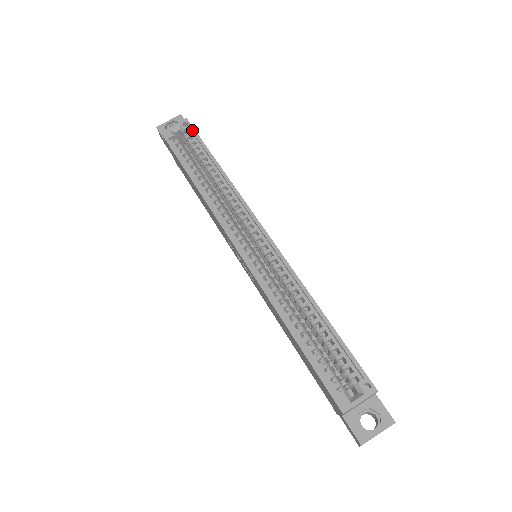
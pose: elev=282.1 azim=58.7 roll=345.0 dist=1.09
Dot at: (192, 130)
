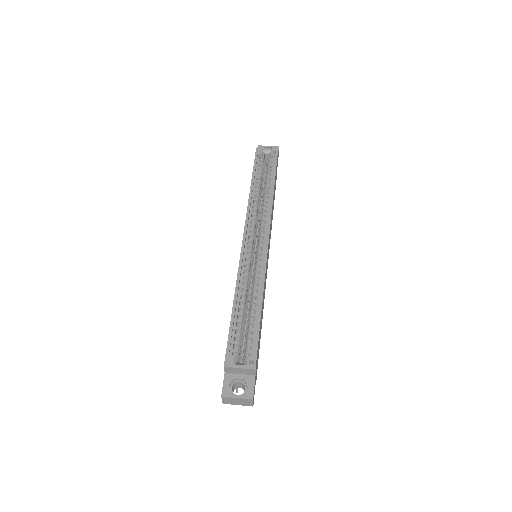
Dot at: (275, 158)
